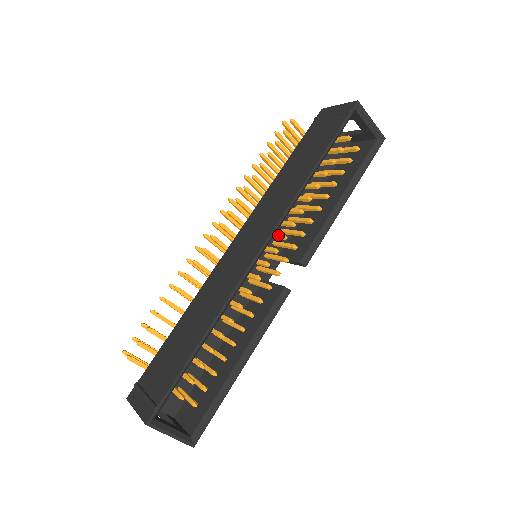
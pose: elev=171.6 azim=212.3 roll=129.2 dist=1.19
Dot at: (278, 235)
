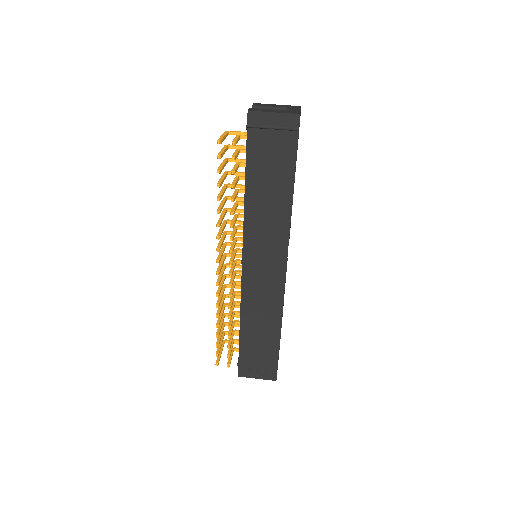
Dot at: occluded
